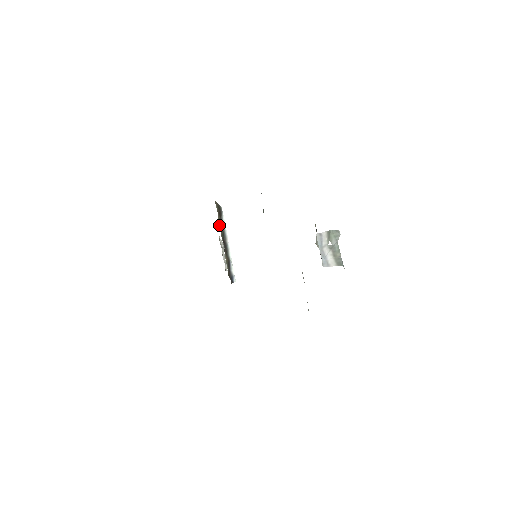
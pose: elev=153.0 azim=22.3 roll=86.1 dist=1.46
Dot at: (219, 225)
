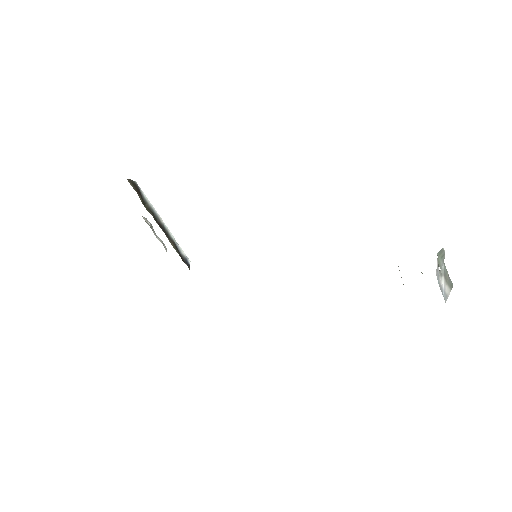
Dot at: (145, 207)
